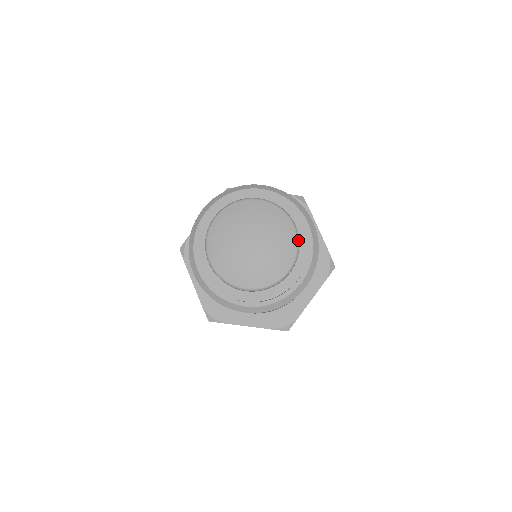
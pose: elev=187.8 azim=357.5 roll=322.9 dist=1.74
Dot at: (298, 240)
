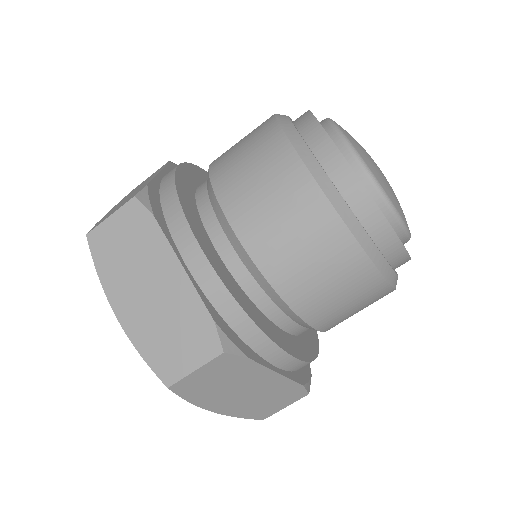
Dot at: occluded
